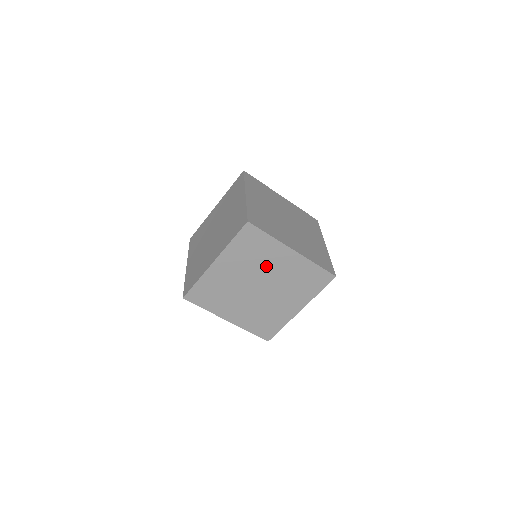
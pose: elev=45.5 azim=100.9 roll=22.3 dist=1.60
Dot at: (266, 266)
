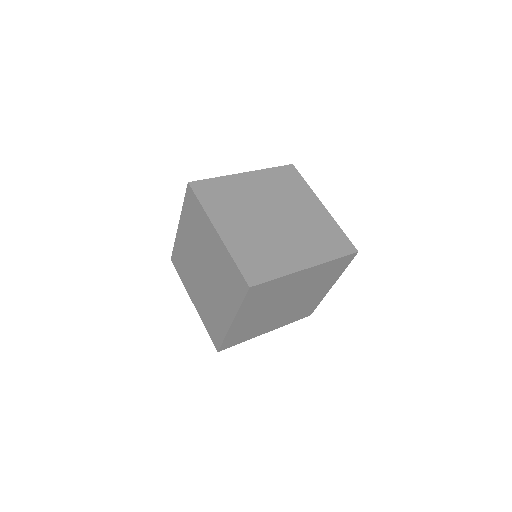
Dot at: (291, 203)
